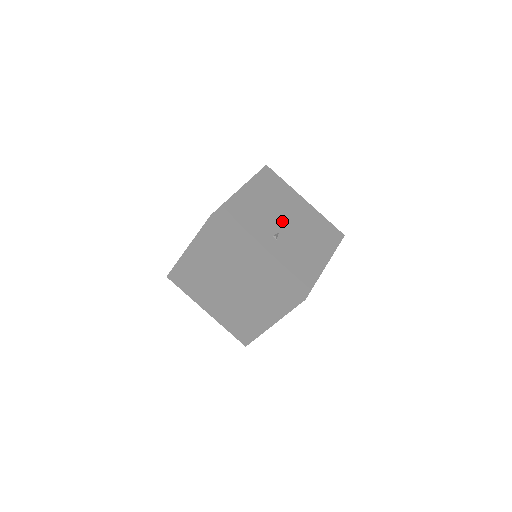
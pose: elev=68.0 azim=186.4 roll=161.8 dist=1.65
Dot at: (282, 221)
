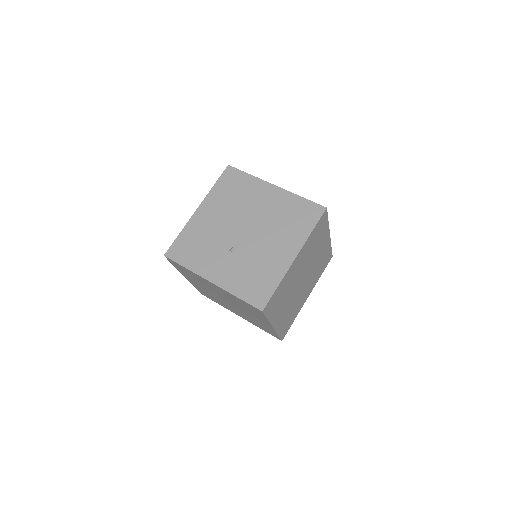
Dot at: (242, 227)
